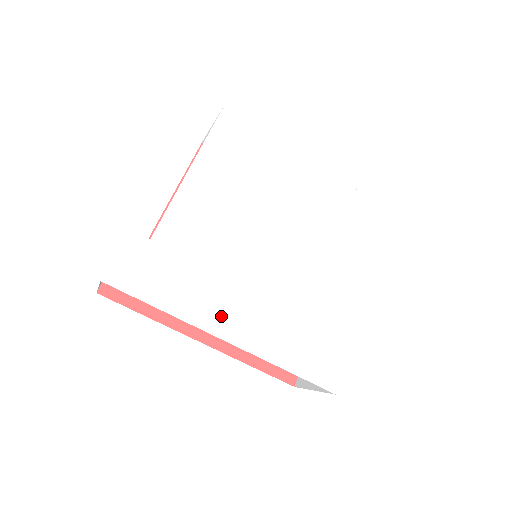
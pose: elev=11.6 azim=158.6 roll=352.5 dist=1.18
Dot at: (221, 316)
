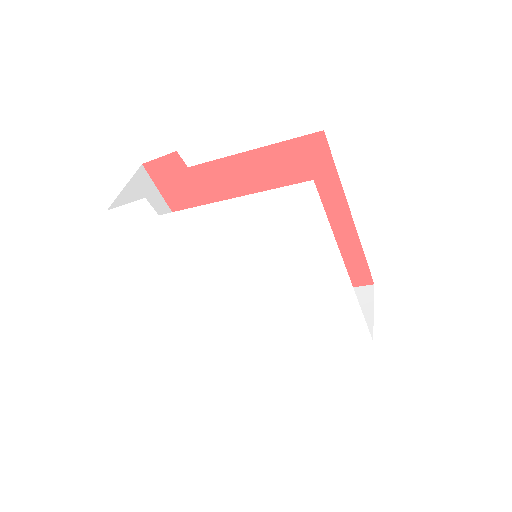
Dot at: (174, 282)
